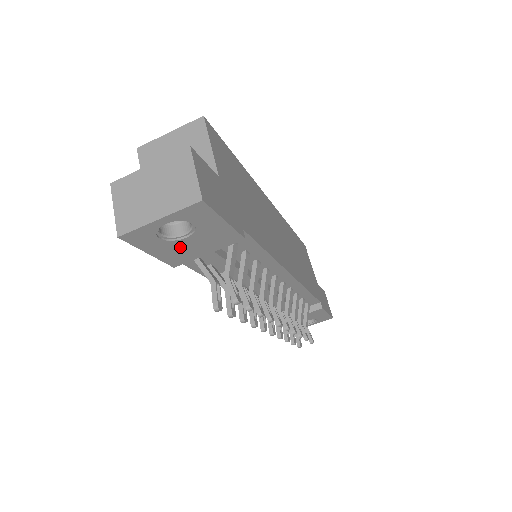
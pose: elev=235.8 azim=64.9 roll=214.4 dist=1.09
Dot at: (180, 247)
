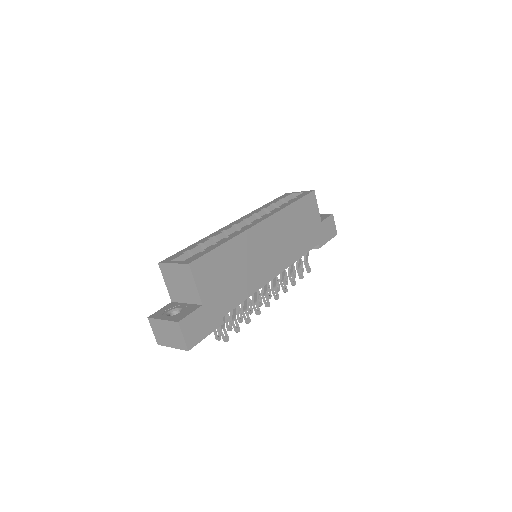
Dot at: occluded
